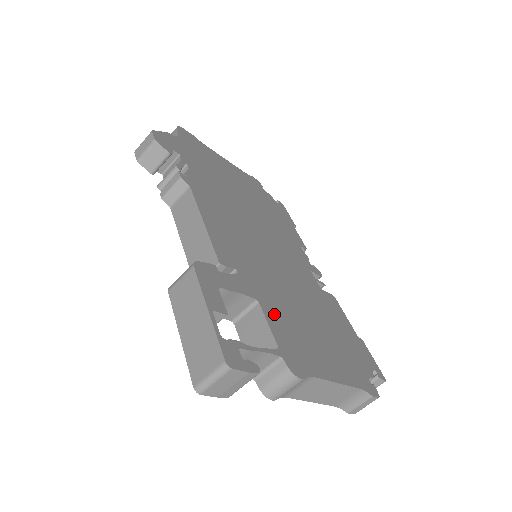
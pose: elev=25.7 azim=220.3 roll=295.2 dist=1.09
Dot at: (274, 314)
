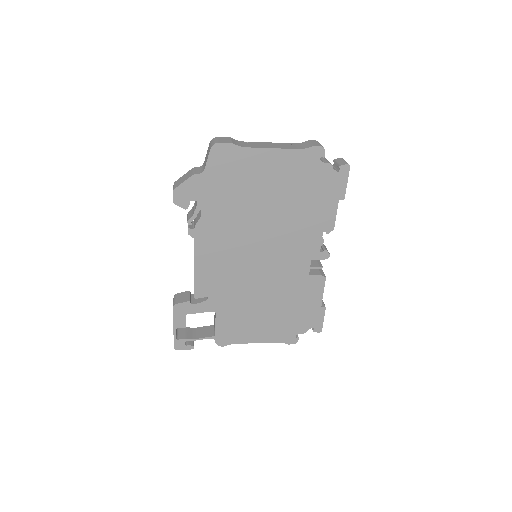
Dot at: (225, 317)
